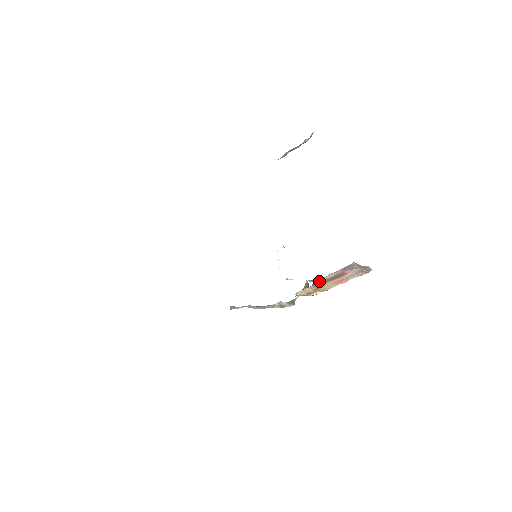
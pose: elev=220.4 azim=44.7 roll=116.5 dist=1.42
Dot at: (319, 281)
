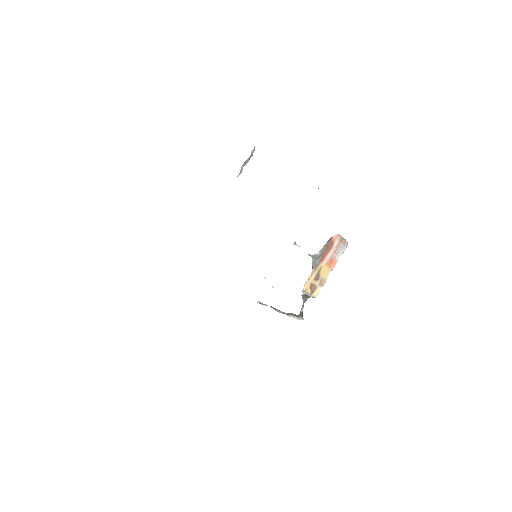
Dot at: (317, 255)
